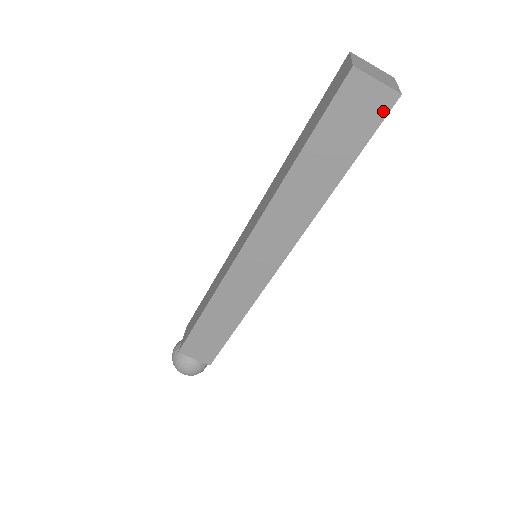
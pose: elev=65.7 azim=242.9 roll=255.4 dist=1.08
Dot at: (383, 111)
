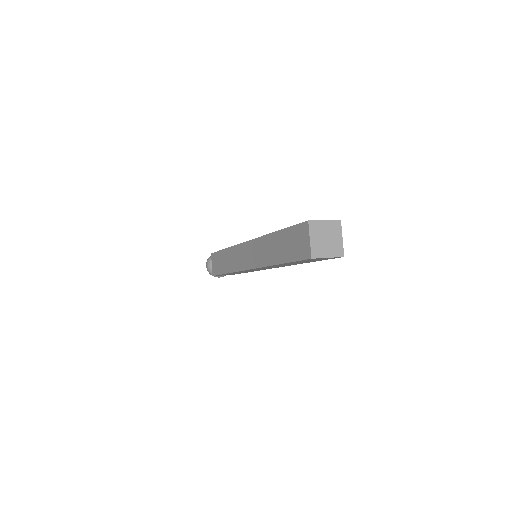
Dot at: (304, 256)
